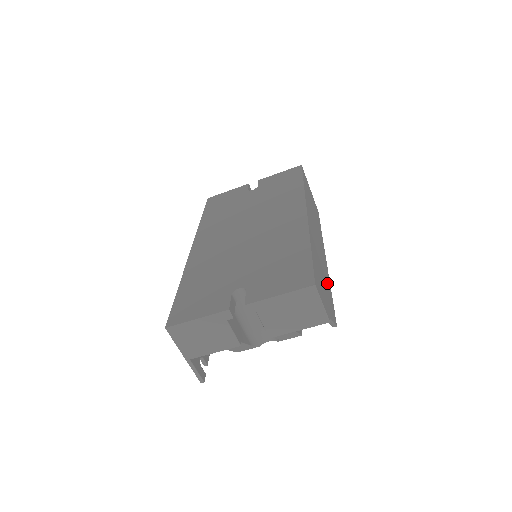
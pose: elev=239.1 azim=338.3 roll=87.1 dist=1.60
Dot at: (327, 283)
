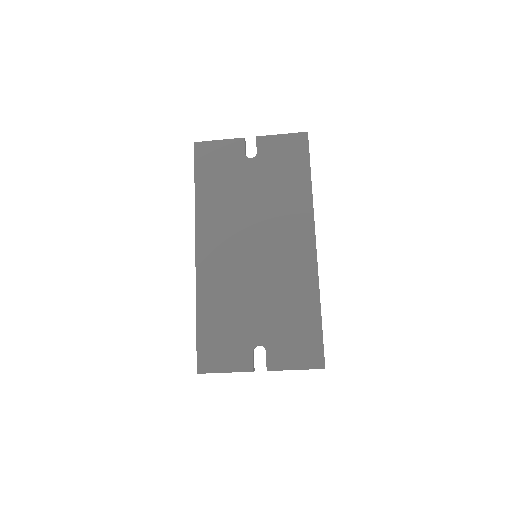
Dot at: occluded
